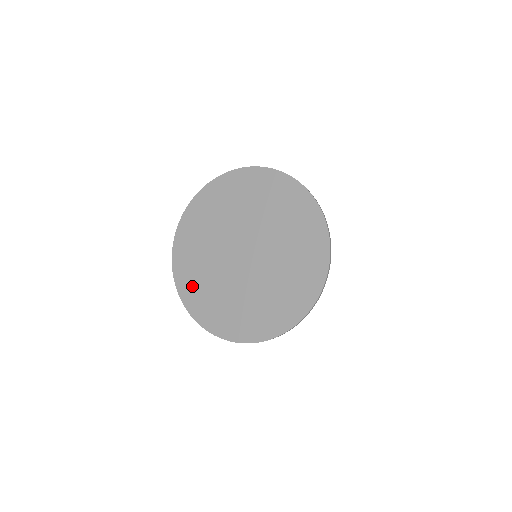
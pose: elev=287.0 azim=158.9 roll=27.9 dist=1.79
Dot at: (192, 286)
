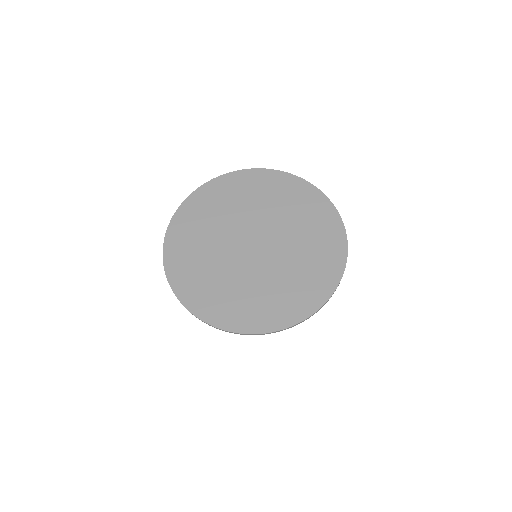
Dot at: (214, 303)
